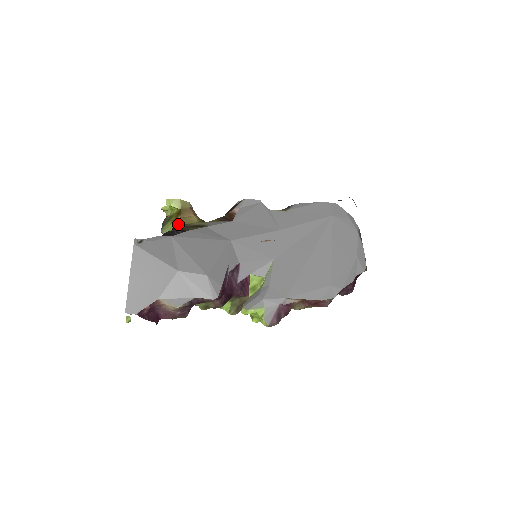
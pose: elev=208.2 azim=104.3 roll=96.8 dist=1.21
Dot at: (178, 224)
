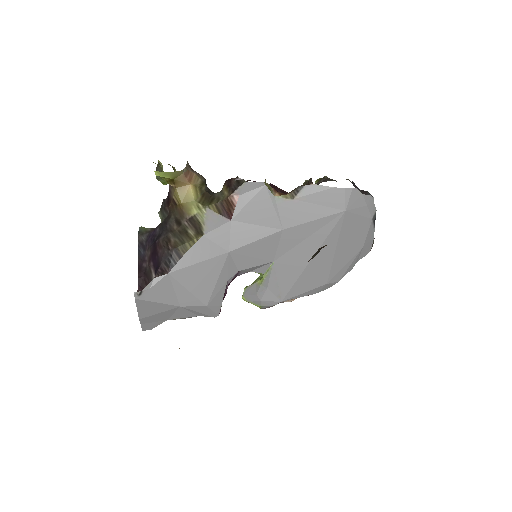
Dot at: (173, 198)
